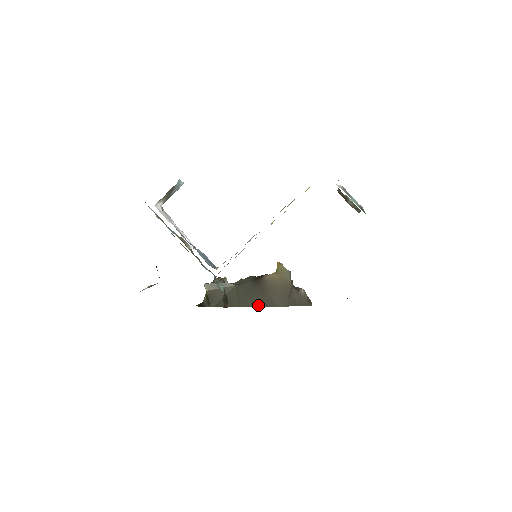
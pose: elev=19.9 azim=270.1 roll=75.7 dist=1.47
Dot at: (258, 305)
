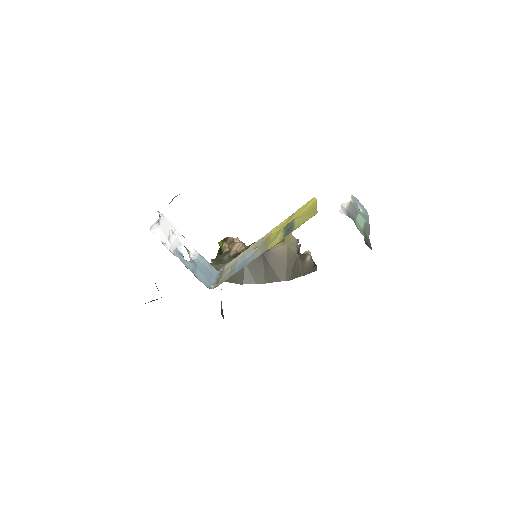
Dot at: (261, 282)
